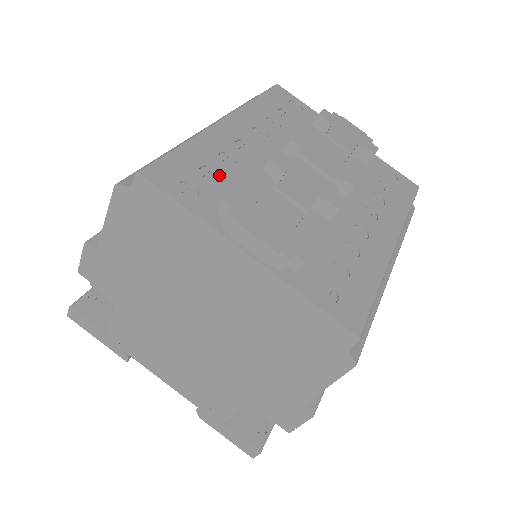
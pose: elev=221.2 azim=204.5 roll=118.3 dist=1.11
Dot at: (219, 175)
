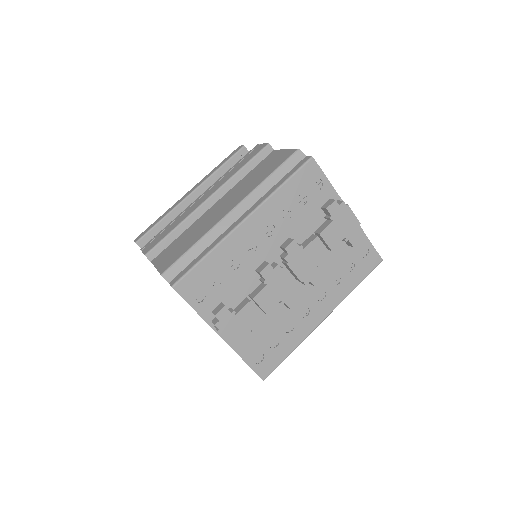
Dot at: (223, 280)
